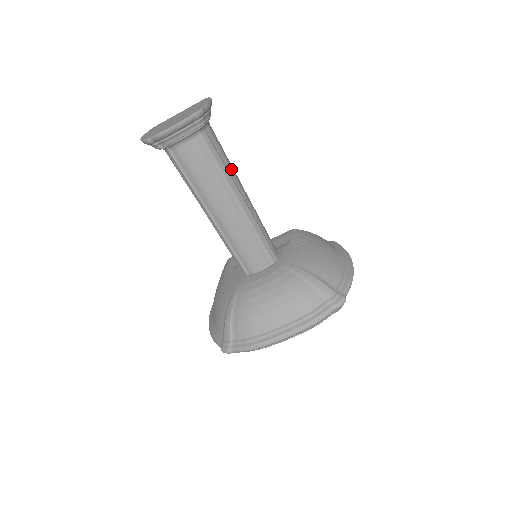
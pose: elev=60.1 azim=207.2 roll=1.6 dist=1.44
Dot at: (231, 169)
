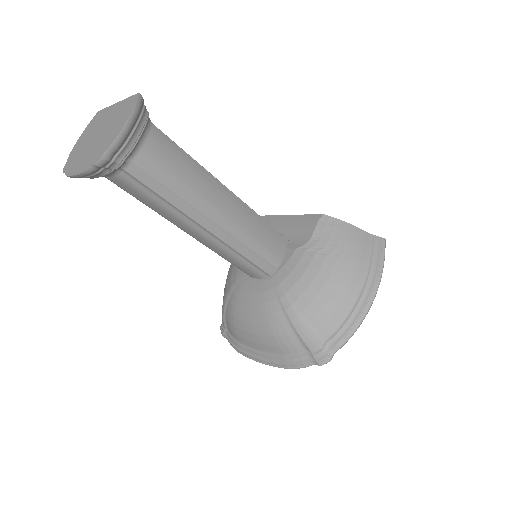
Dot at: (189, 192)
